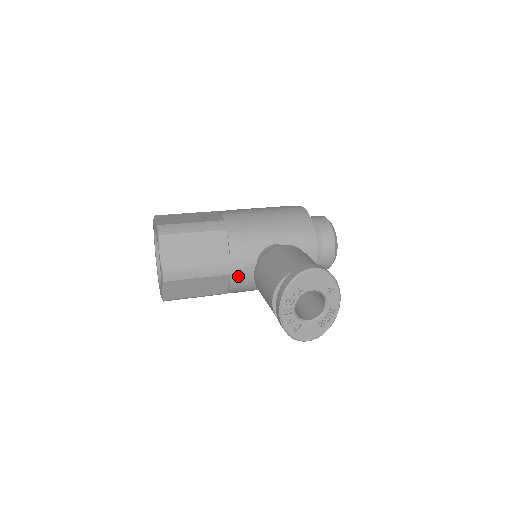
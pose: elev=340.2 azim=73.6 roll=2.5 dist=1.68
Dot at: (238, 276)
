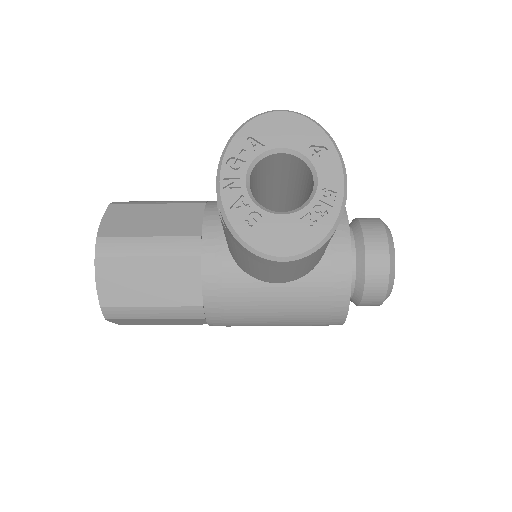
Dot at: (214, 261)
